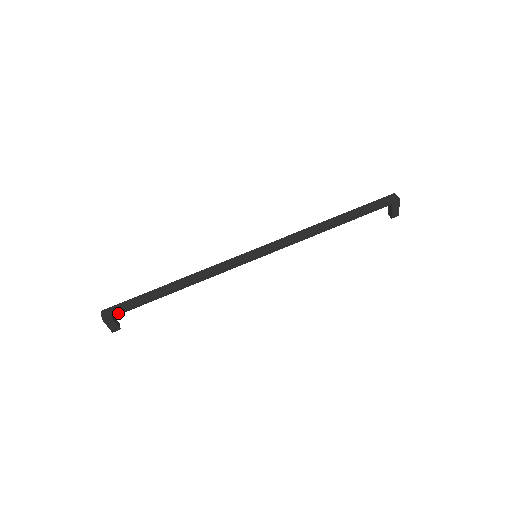
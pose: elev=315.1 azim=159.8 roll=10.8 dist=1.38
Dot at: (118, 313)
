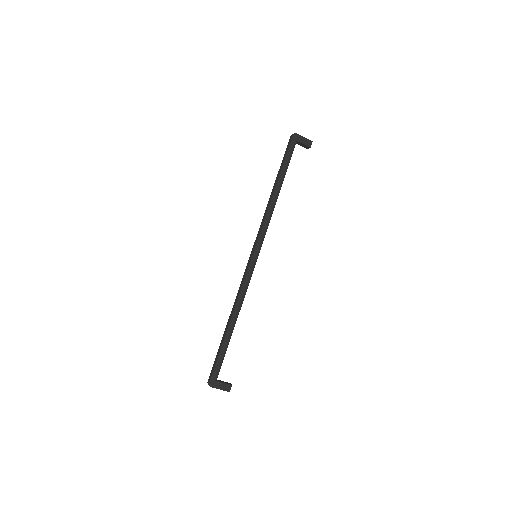
Dot at: (216, 373)
